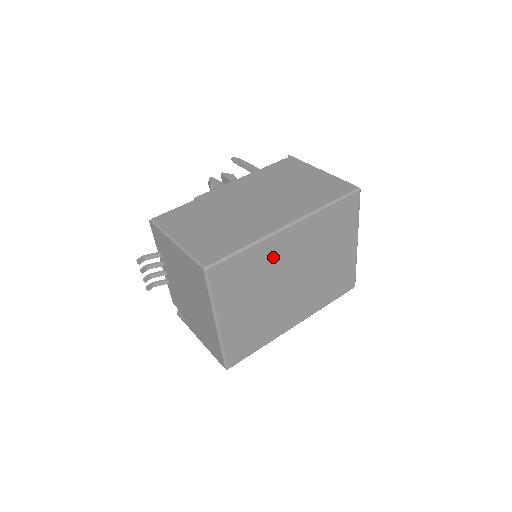
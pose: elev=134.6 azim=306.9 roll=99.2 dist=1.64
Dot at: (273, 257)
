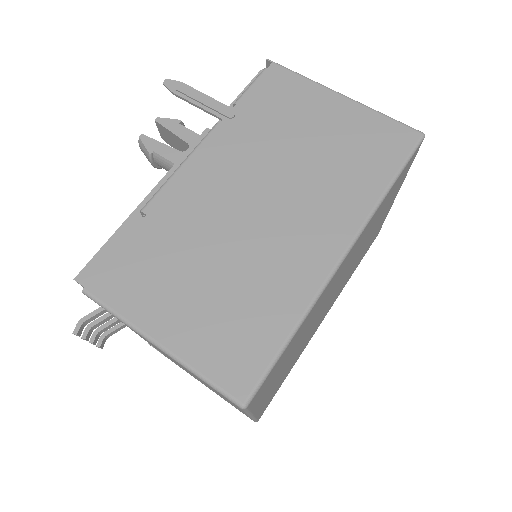
Dot at: (319, 304)
